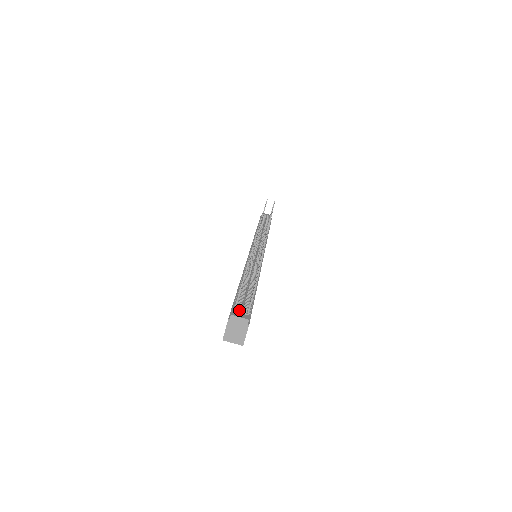
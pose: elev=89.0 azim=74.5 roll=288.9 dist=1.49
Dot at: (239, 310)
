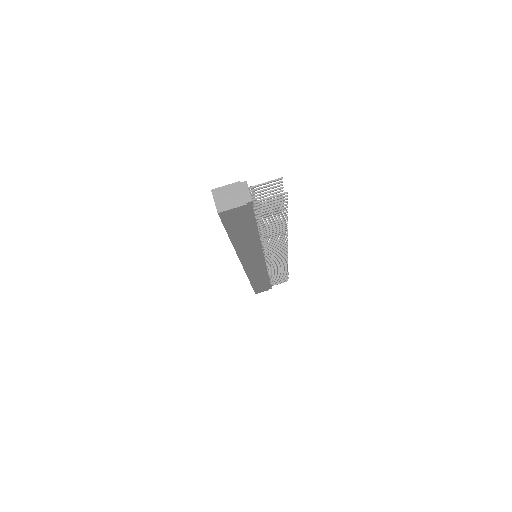
Dot at: occluded
